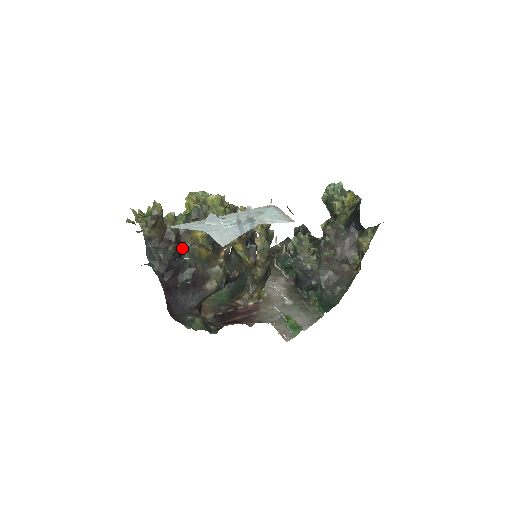
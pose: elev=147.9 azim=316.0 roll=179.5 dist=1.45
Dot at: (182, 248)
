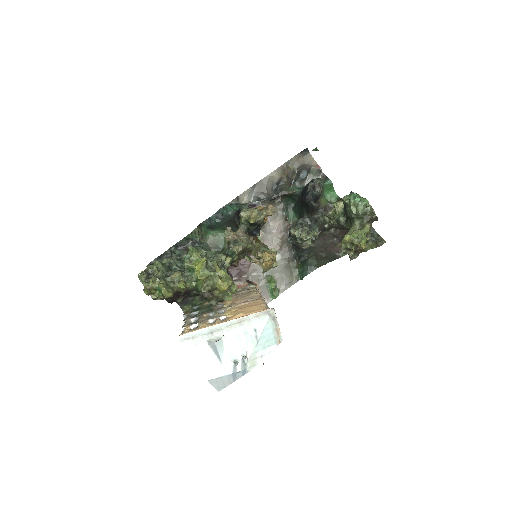
Dot at: (189, 292)
